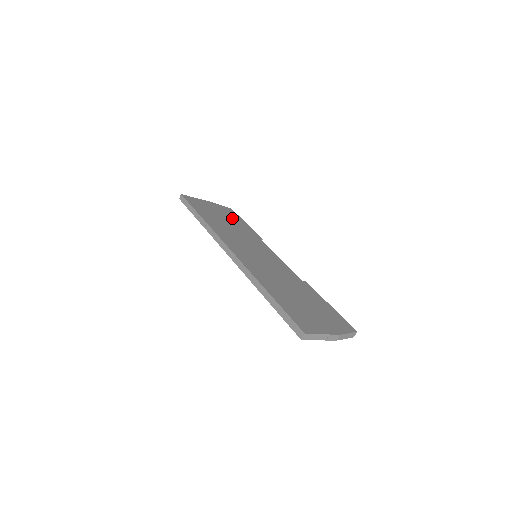
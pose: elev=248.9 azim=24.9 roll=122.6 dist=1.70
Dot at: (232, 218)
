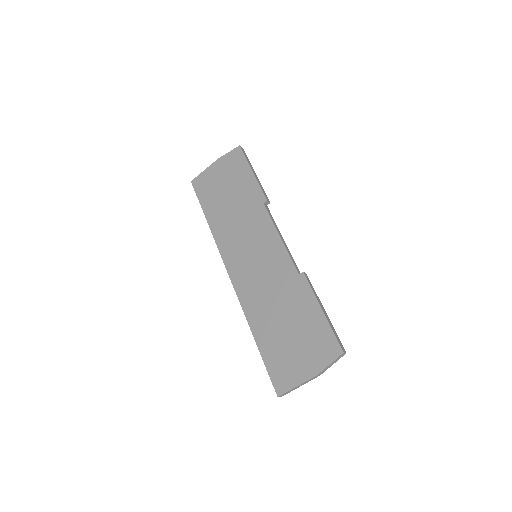
Dot at: (237, 179)
